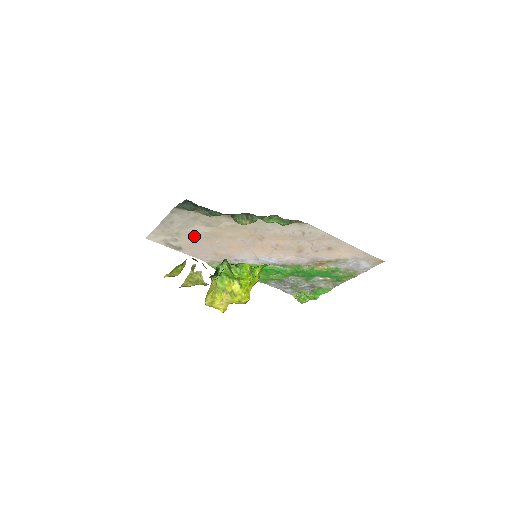
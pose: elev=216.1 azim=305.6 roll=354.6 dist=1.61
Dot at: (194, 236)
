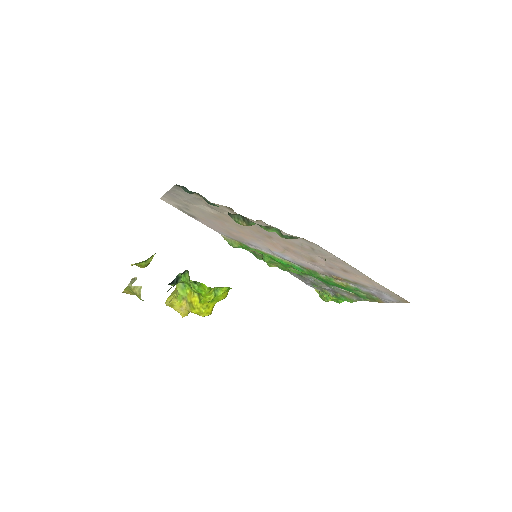
Dot at: (203, 212)
